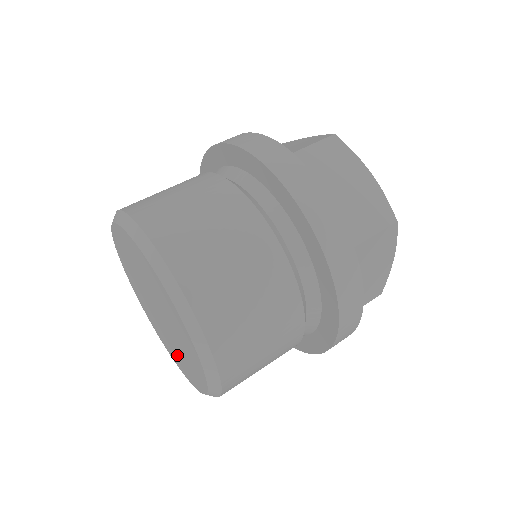
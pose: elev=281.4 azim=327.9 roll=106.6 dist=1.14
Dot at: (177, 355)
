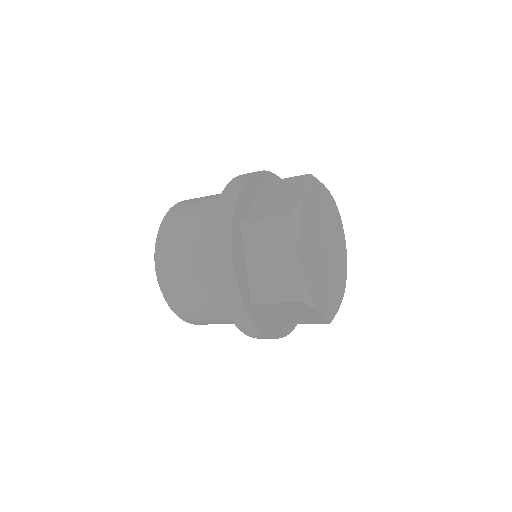
Dot at: occluded
